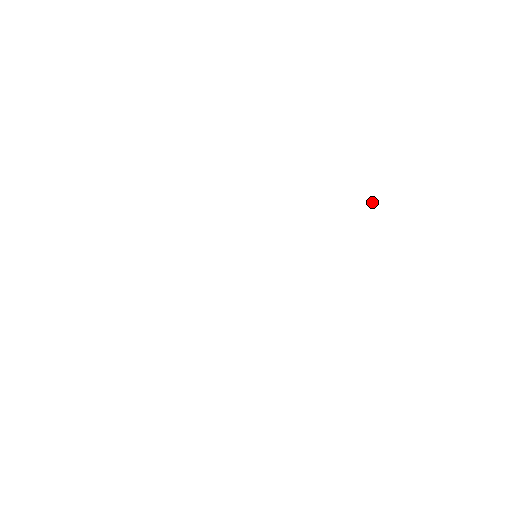
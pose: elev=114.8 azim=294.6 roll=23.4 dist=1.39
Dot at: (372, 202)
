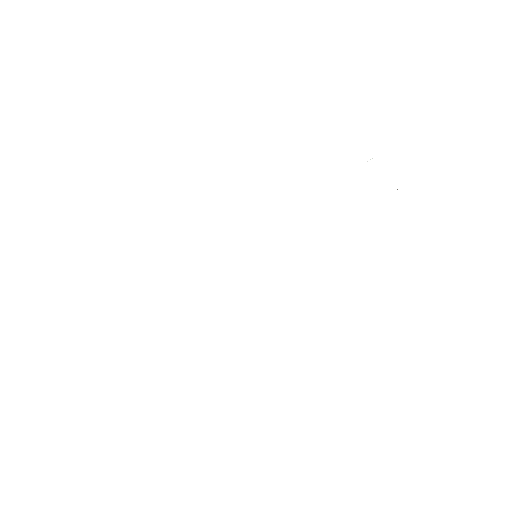
Dot at: (372, 158)
